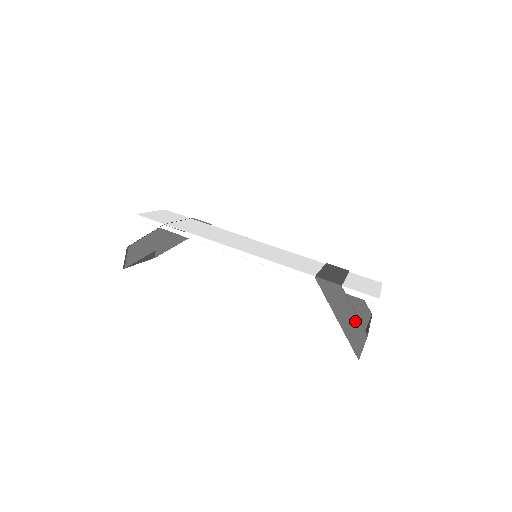
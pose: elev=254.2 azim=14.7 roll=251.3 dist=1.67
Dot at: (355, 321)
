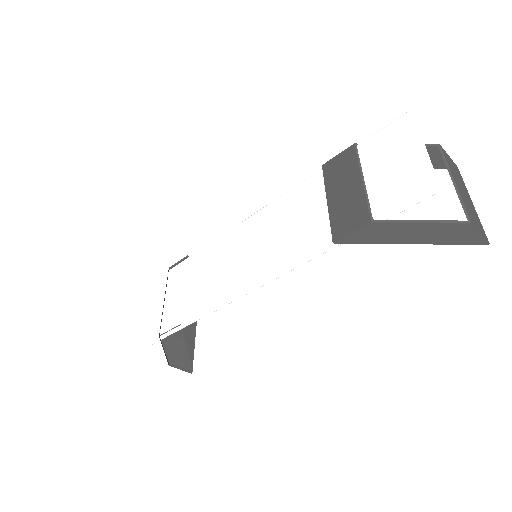
Dot at: (436, 227)
